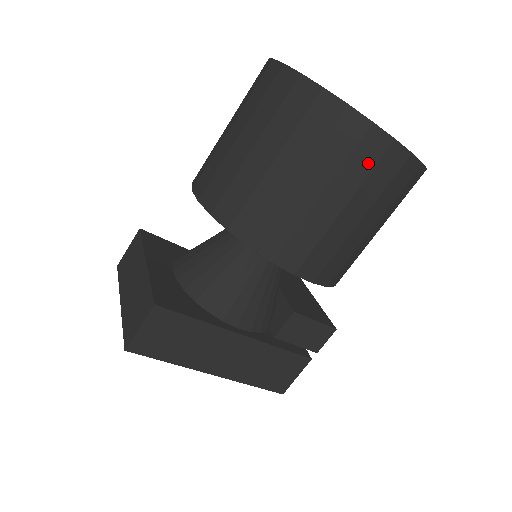
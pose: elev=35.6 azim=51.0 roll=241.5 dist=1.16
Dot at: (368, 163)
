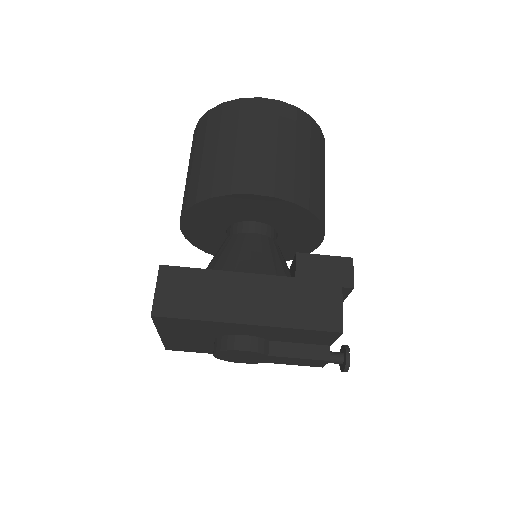
Dot at: (253, 115)
